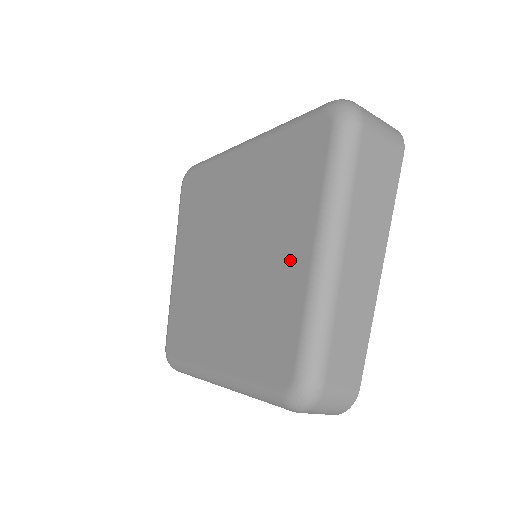
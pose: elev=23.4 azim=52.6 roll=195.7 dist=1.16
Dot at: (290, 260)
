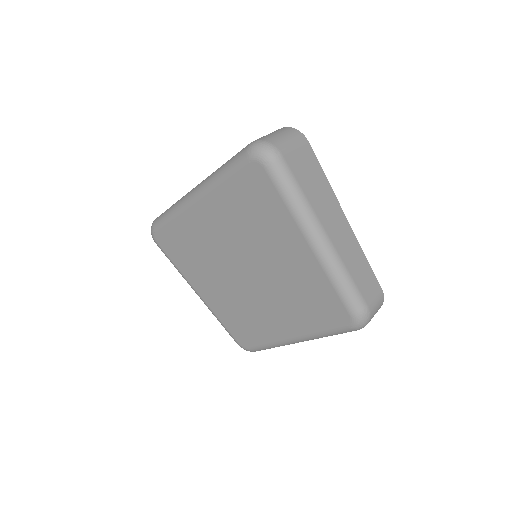
Dot at: (297, 257)
